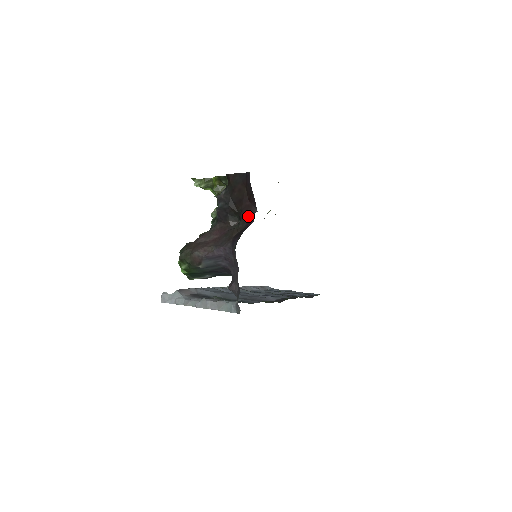
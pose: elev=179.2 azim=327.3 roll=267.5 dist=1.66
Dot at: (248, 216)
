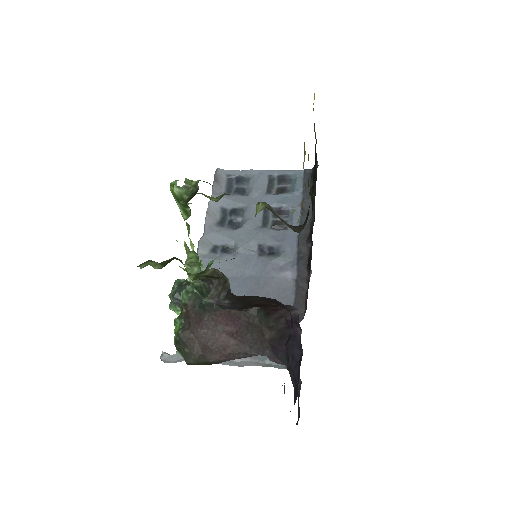
Dot at: (282, 315)
